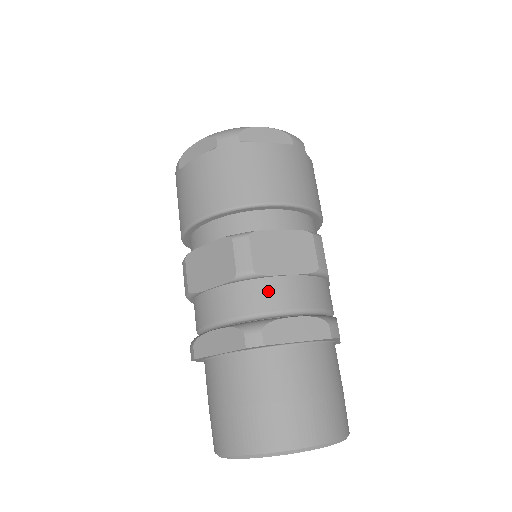
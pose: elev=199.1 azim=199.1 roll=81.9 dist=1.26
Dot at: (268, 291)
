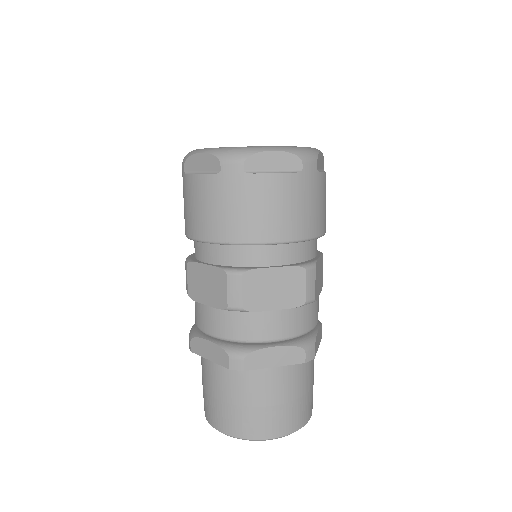
Dot at: (313, 312)
